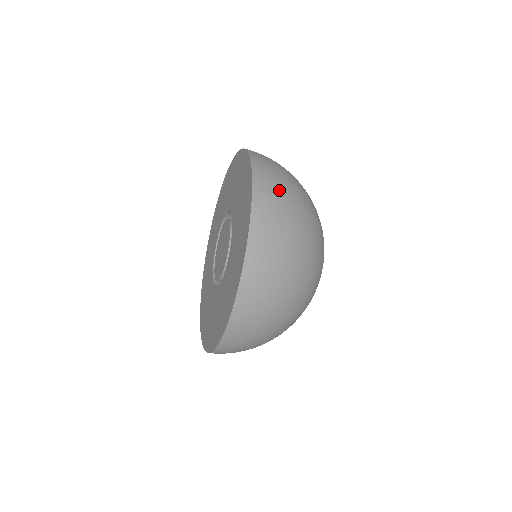
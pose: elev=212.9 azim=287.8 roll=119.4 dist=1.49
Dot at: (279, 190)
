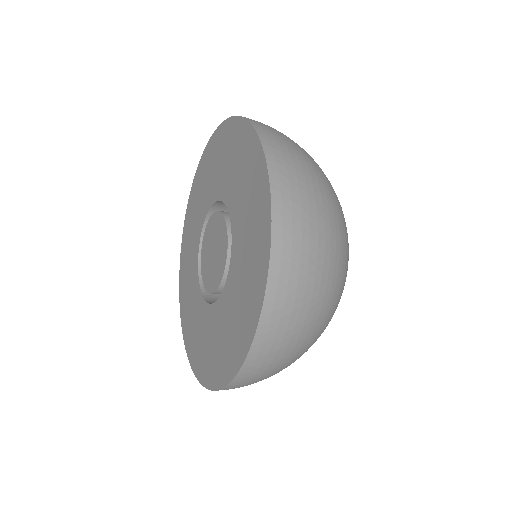
Dot at: (295, 155)
